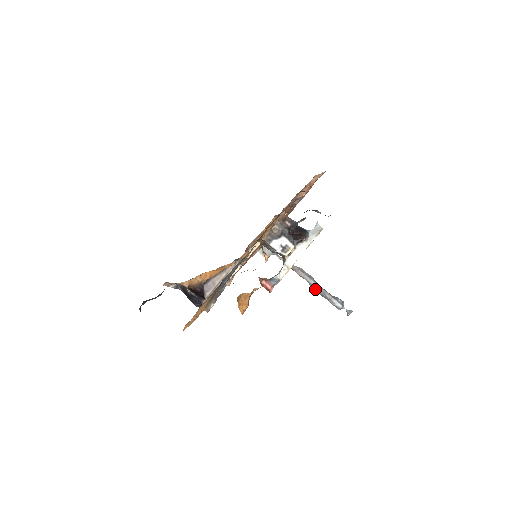
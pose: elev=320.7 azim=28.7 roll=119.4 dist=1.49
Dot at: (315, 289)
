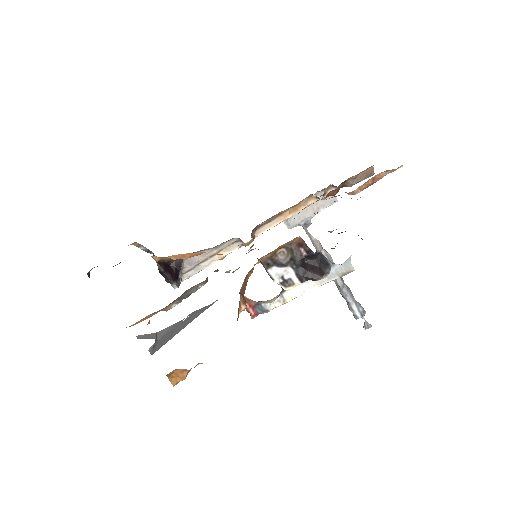
Dot at: (336, 285)
